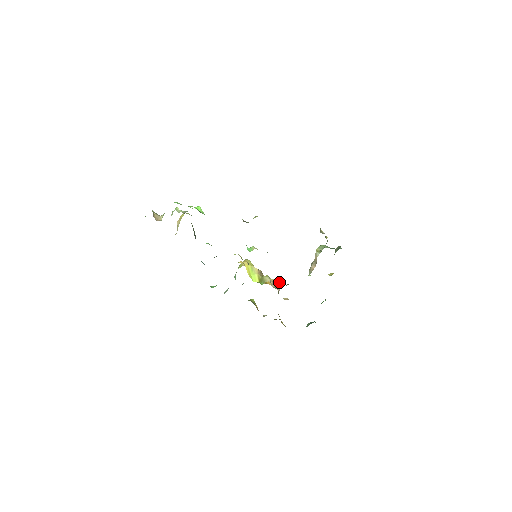
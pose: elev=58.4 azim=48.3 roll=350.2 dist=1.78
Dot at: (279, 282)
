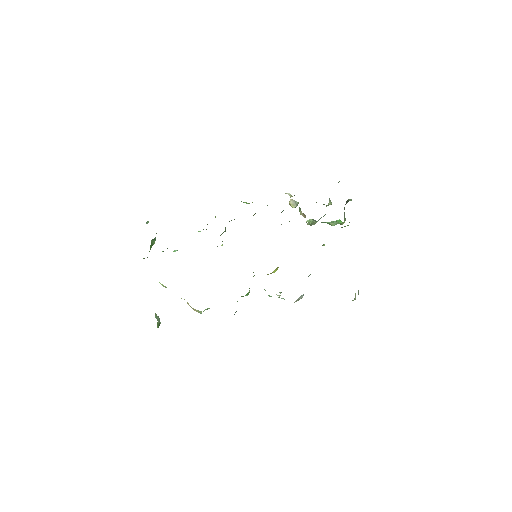
Dot at: occluded
